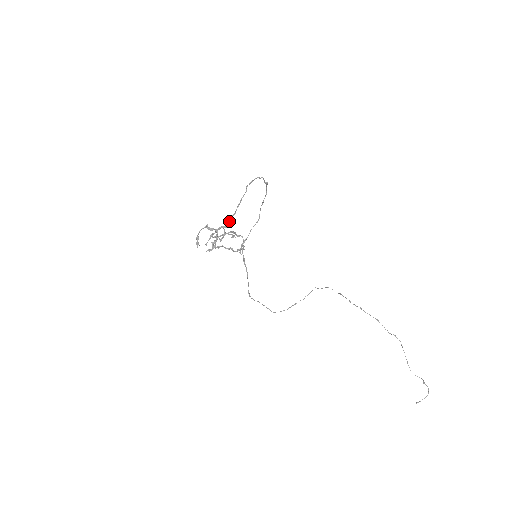
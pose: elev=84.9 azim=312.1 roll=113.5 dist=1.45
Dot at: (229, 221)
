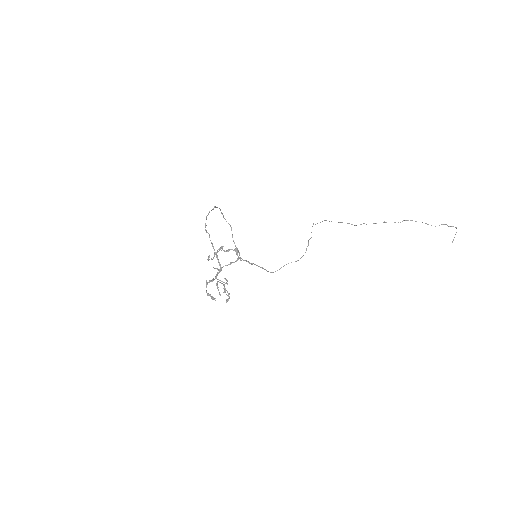
Dot at: (219, 265)
